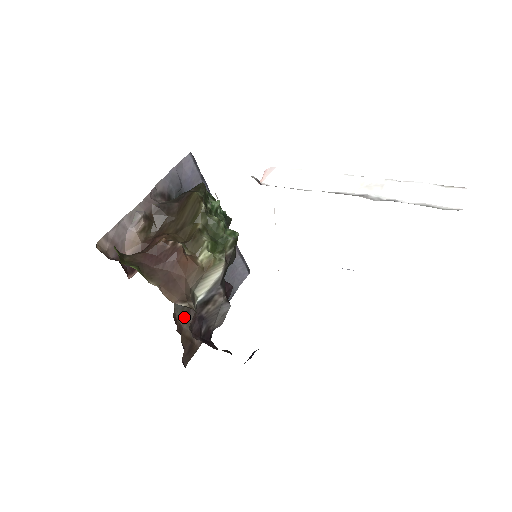
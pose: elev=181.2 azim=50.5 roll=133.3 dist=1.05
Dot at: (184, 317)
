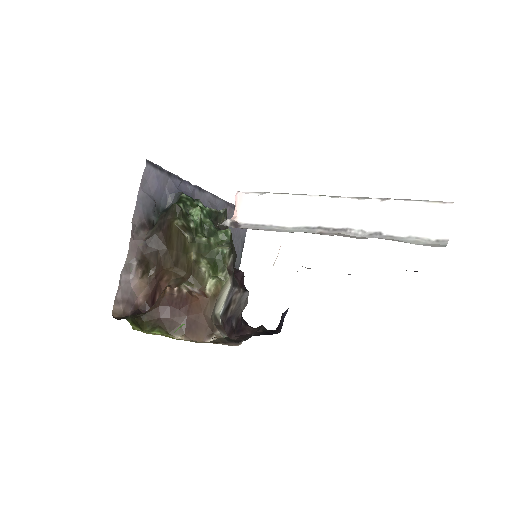
Dot at: occluded
